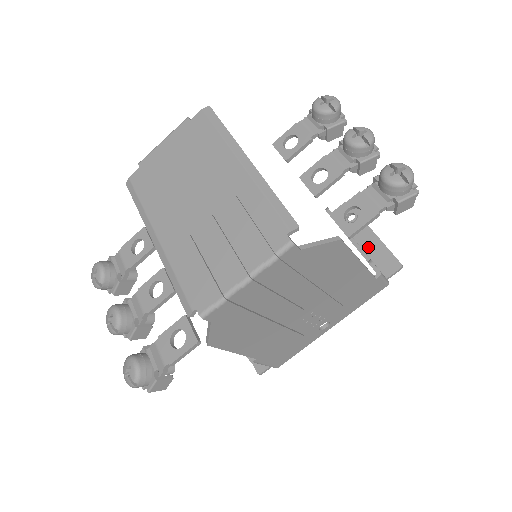
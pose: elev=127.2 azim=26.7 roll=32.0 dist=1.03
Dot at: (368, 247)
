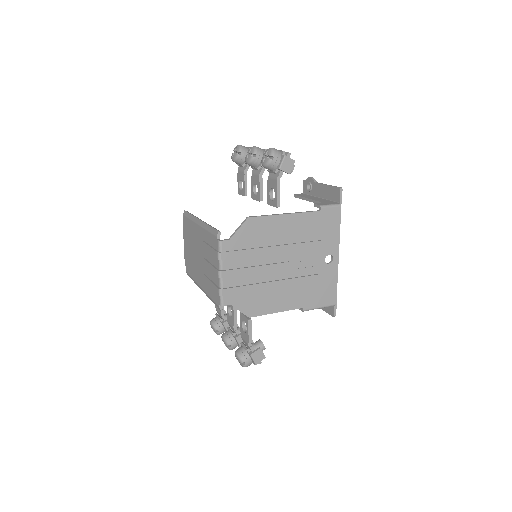
Dot at: (324, 195)
